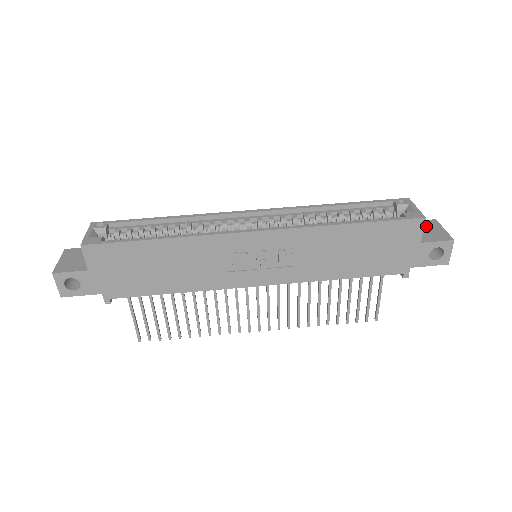
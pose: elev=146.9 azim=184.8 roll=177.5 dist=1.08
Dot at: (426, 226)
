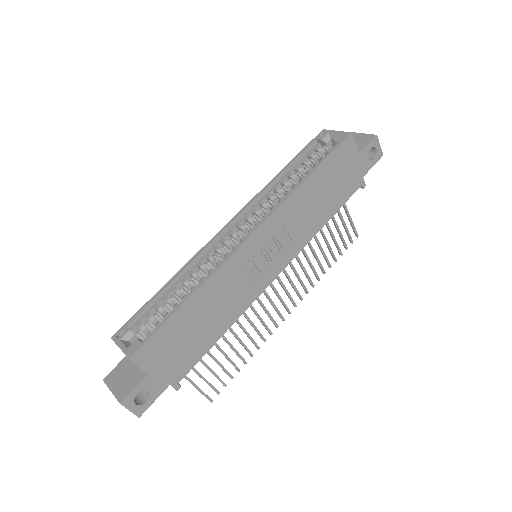
Dot at: occluded
